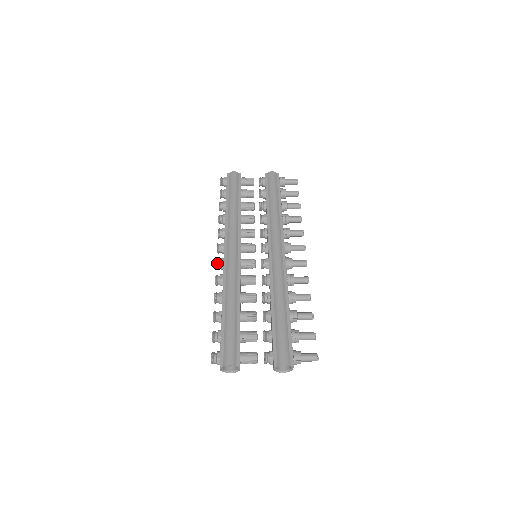
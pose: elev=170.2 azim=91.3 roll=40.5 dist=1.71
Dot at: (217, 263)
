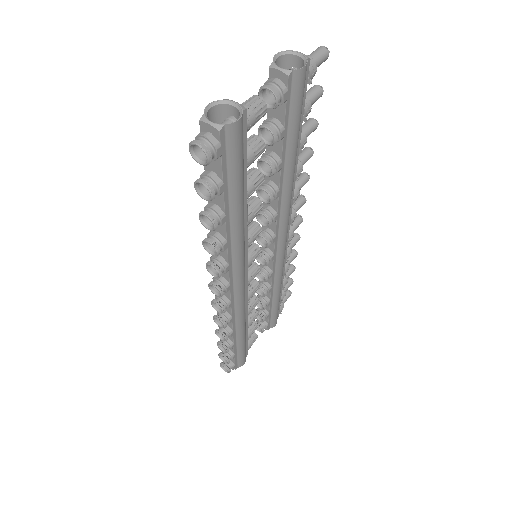
Dot at: occluded
